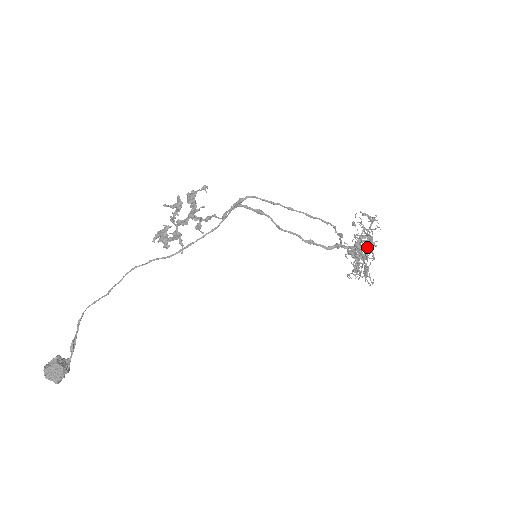
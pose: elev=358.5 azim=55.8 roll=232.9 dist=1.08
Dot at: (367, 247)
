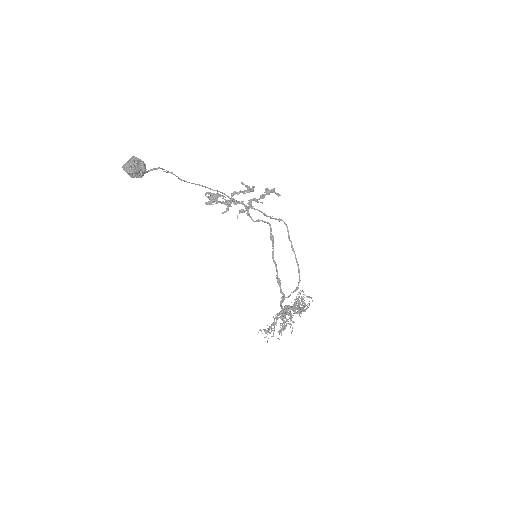
Dot at: (301, 309)
